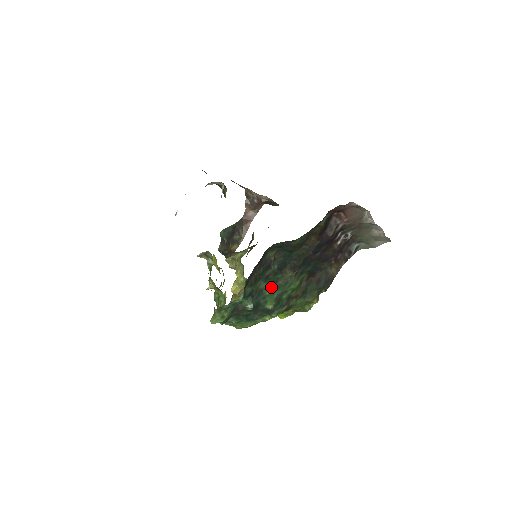
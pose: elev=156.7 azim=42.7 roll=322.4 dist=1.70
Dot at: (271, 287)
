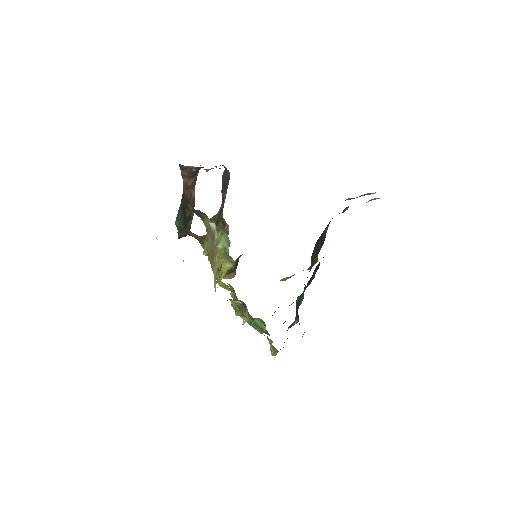
Dot at: occluded
